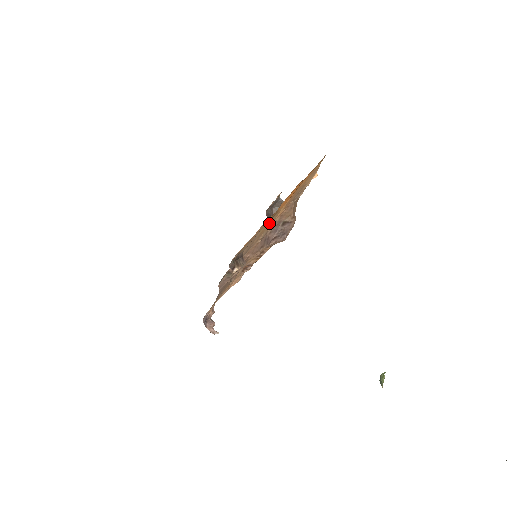
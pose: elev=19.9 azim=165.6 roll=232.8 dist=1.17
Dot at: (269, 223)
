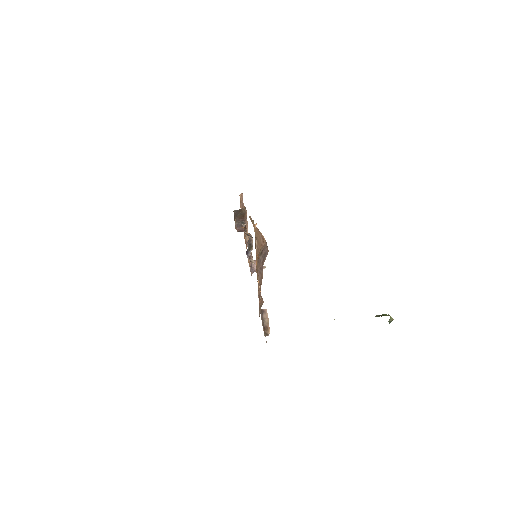
Dot at: (257, 278)
